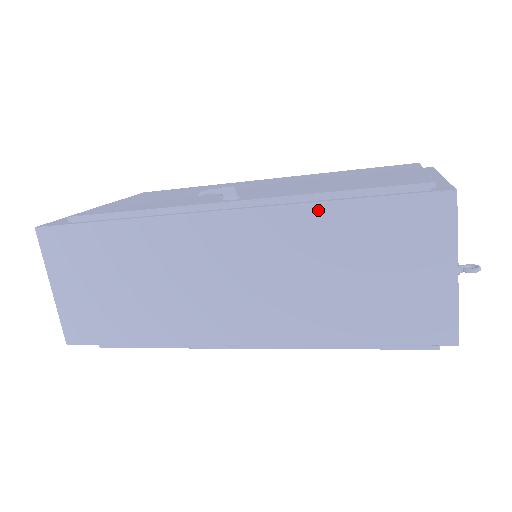
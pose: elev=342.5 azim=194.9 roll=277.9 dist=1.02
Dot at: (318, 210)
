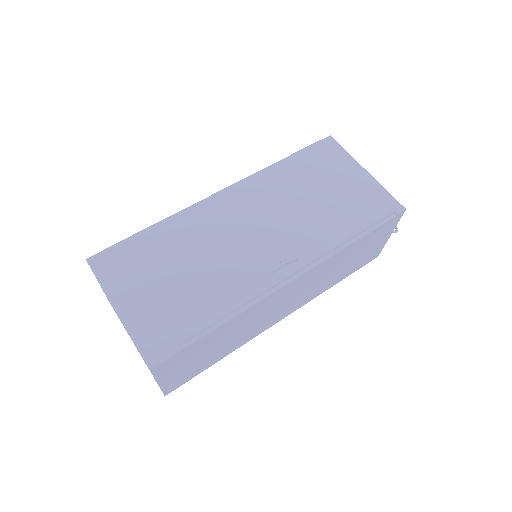
Dot at: (347, 248)
